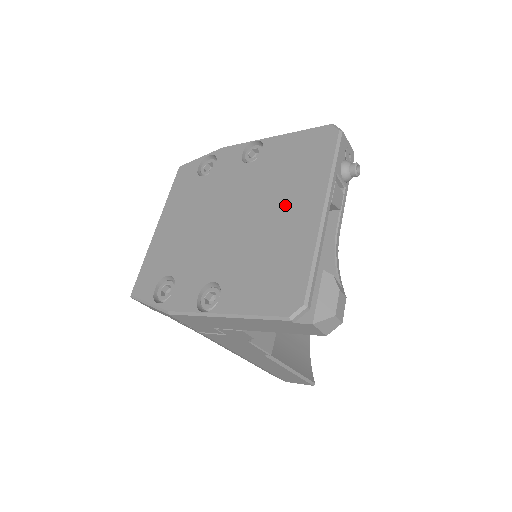
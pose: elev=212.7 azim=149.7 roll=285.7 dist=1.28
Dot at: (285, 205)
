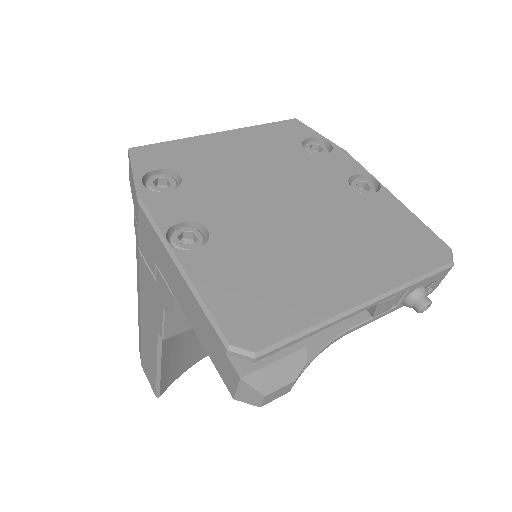
Dot at: (341, 255)
